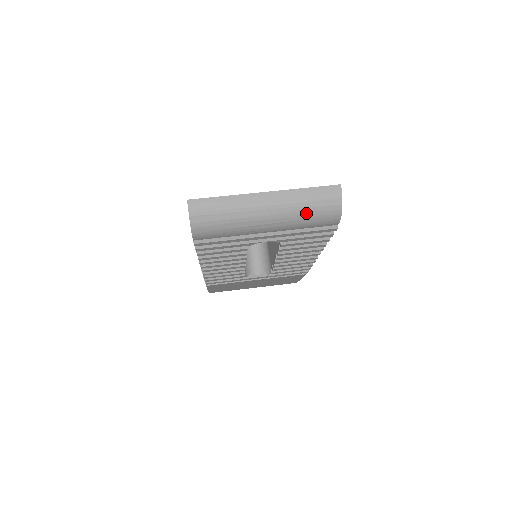
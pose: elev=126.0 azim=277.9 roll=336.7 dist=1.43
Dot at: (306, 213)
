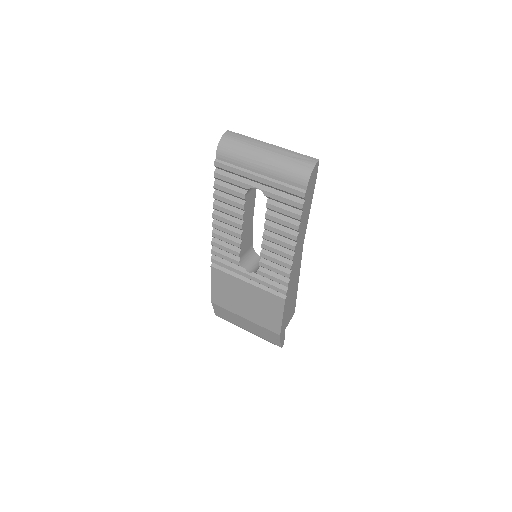
Dot at: (288, 165)
